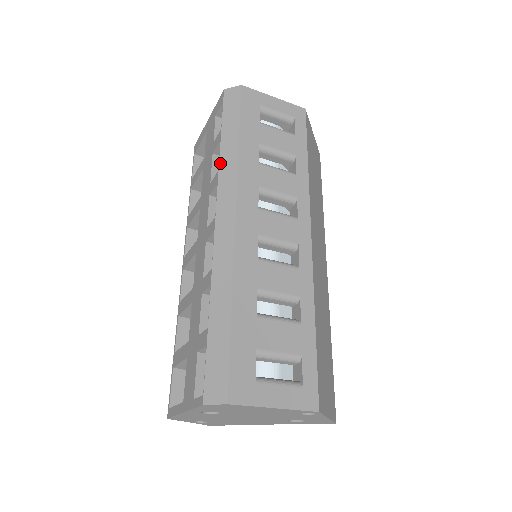
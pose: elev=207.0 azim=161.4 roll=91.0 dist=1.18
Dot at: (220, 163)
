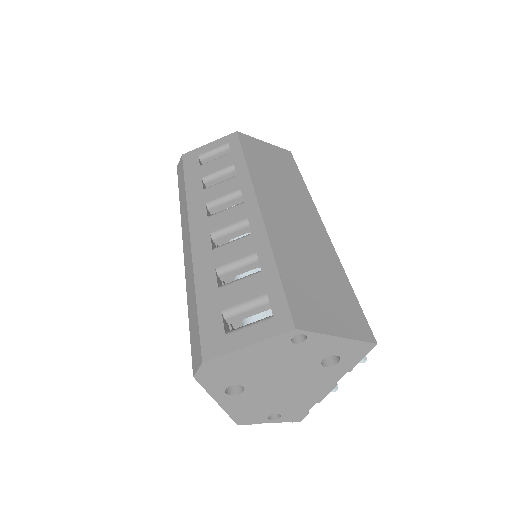
Dot at: (180, 211)
